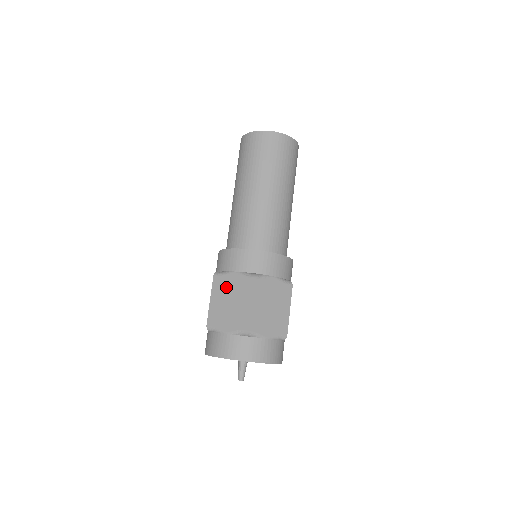
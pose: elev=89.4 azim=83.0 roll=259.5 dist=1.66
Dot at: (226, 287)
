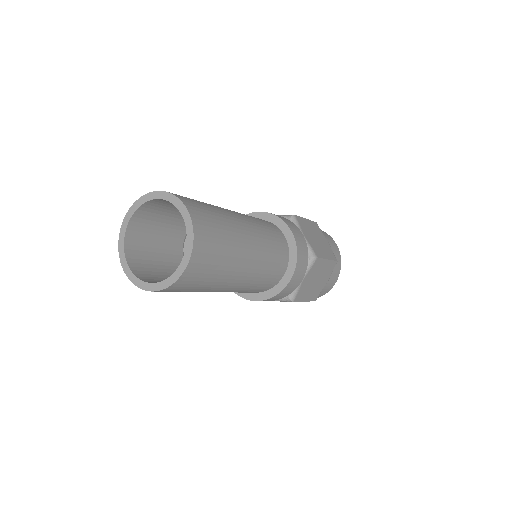
Dot at: occluded
